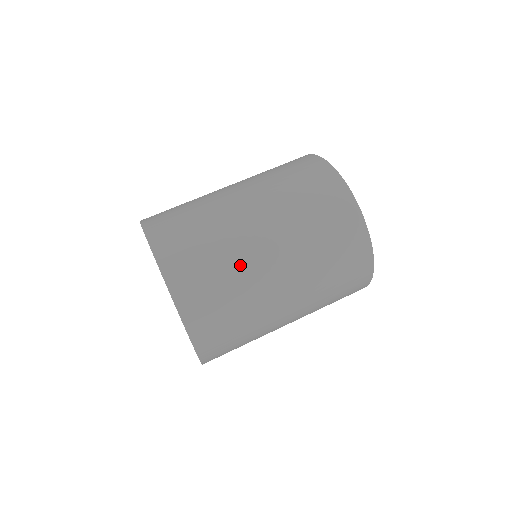
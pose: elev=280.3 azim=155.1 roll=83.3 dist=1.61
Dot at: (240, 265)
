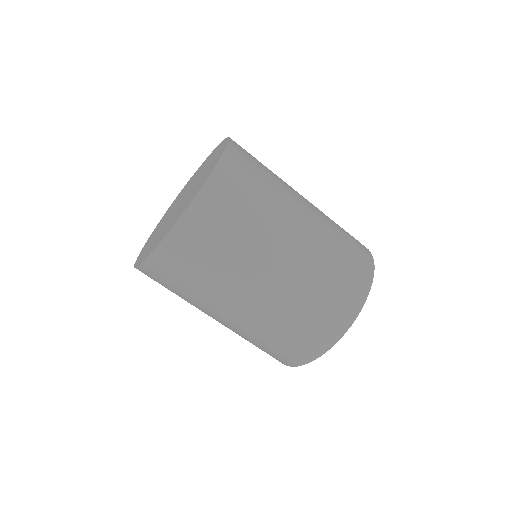
Dot at: (282, 186)
